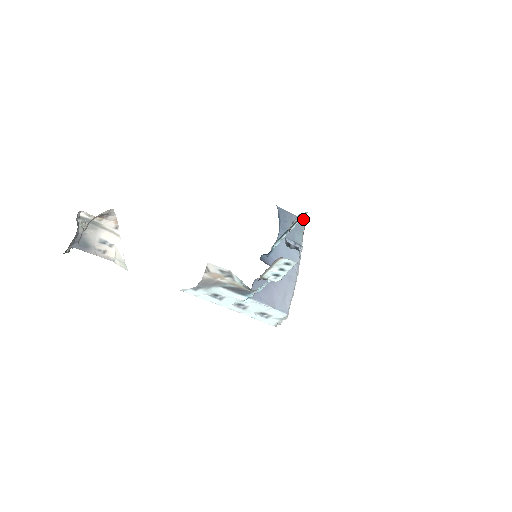
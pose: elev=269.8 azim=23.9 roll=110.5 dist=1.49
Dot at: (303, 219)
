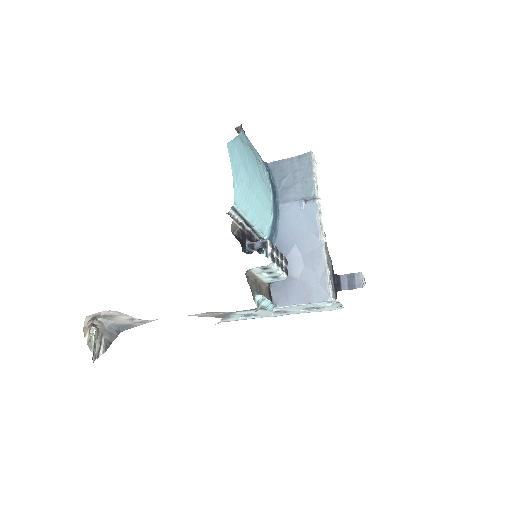
Dot at: (309, 154)
